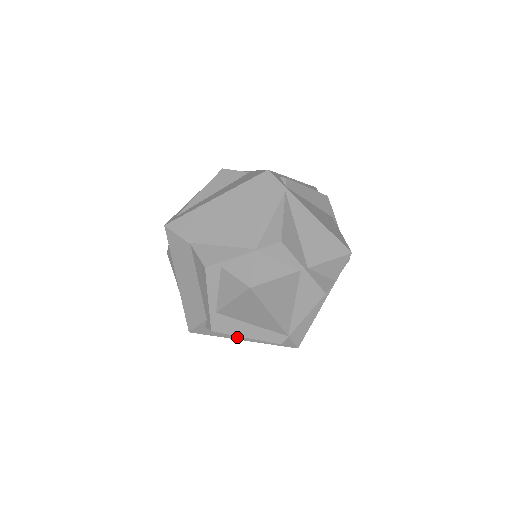
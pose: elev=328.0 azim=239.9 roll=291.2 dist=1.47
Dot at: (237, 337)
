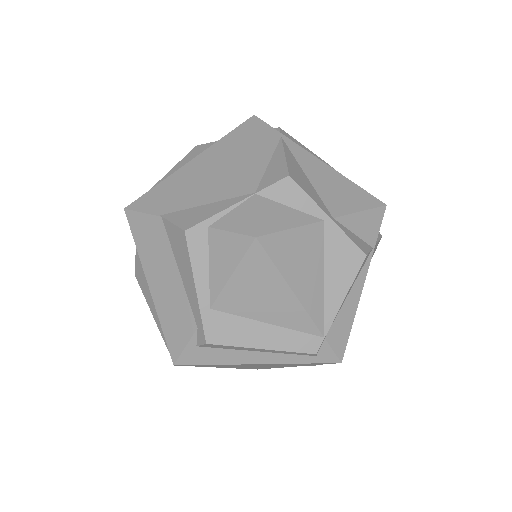
Dot at: (247, 359)
